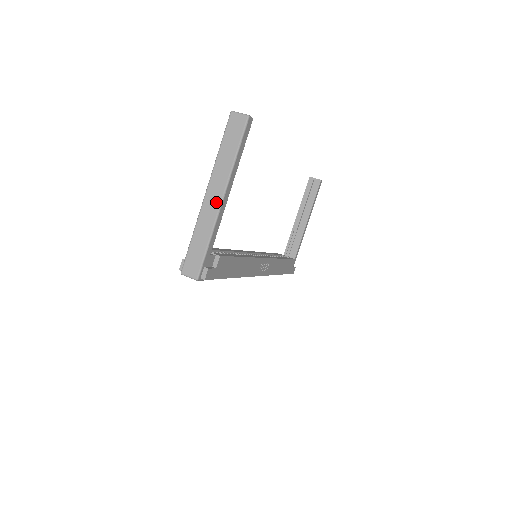
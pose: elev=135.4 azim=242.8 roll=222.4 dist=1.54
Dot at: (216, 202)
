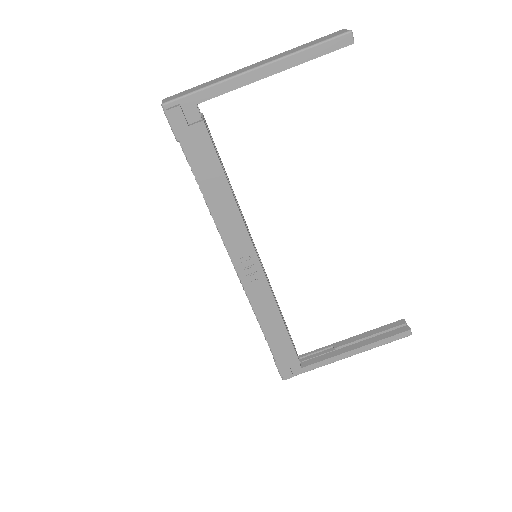
Dot at: (249, 68)
